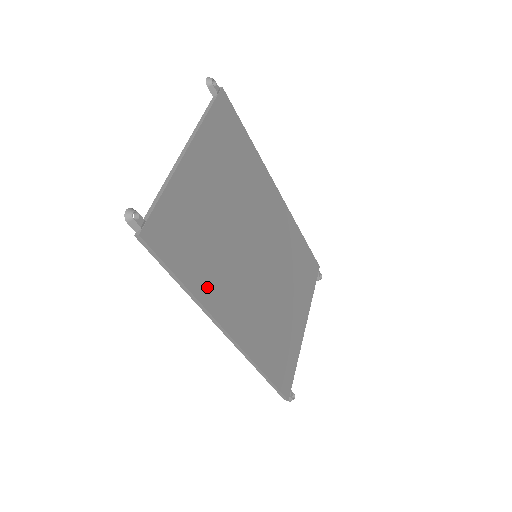
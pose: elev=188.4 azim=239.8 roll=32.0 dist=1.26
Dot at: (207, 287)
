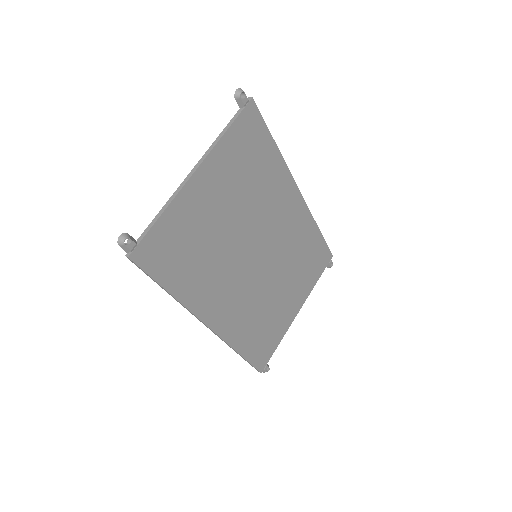
Dot at: (193, 291)
